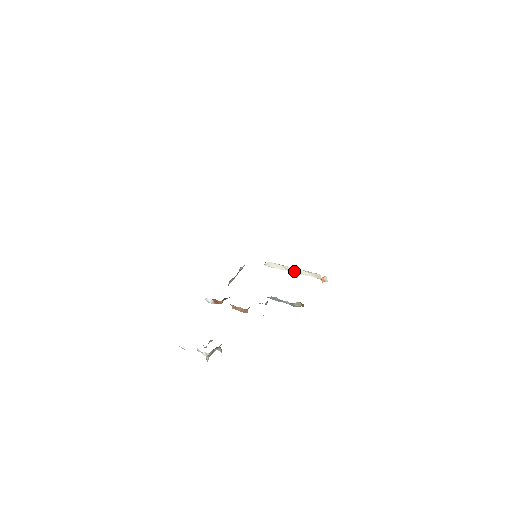
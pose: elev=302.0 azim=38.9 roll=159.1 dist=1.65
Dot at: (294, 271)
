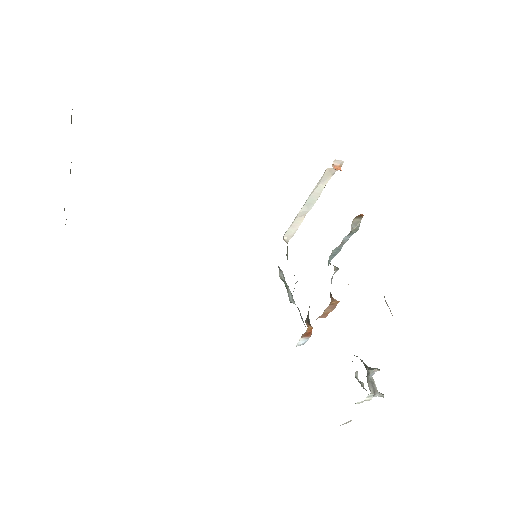
Dot at: (310, 205)
